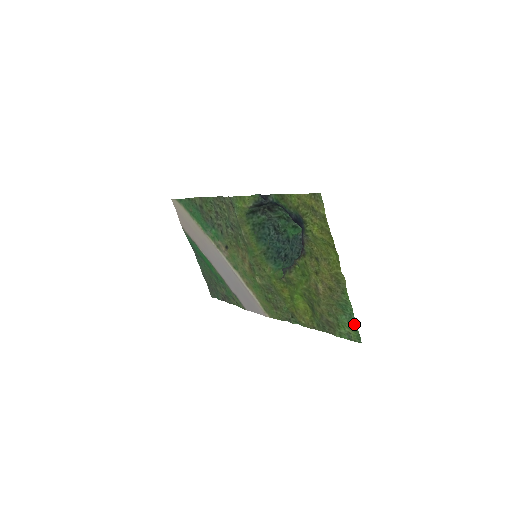
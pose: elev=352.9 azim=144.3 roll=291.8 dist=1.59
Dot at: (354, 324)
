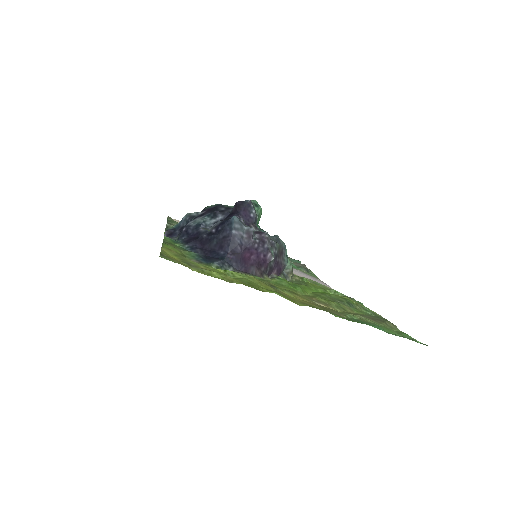
Dot at: occluded
